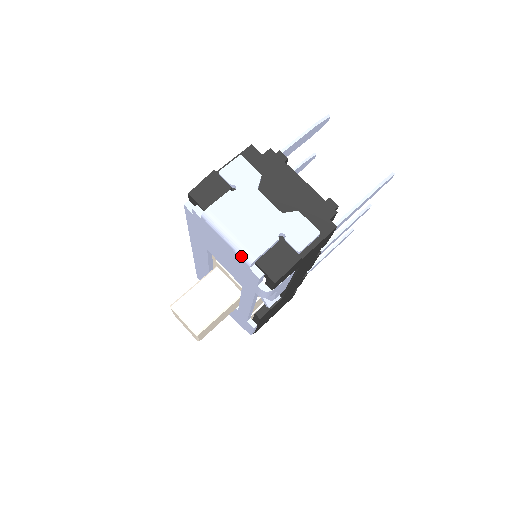
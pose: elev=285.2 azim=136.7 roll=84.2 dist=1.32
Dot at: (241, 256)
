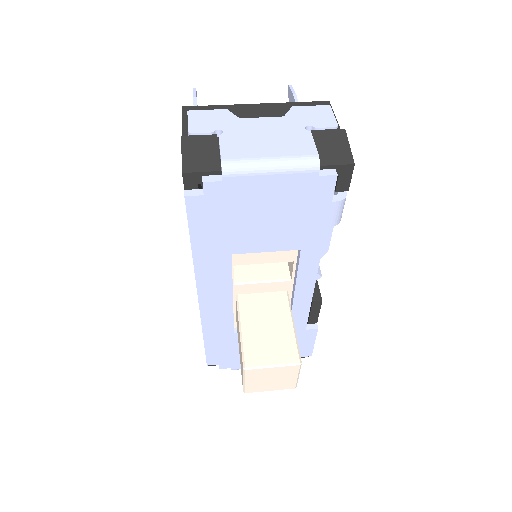
Dot at: (302, 169)
